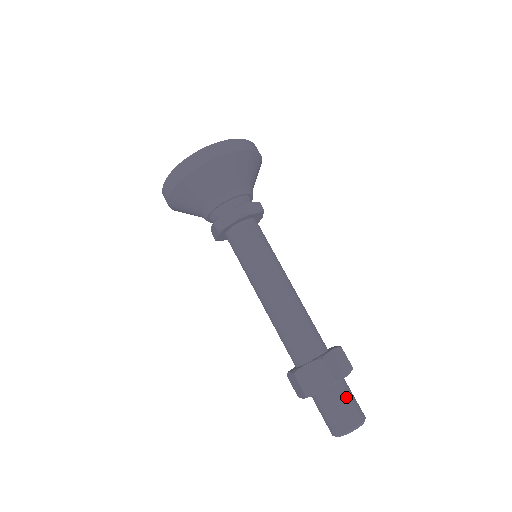
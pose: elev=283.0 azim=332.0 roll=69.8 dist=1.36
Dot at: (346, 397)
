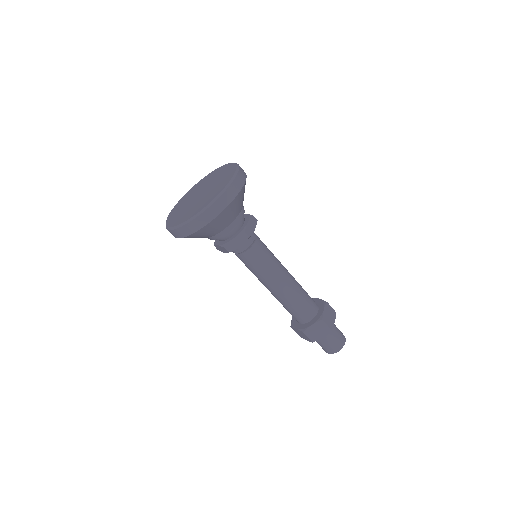
Dot at: (326, 341)
